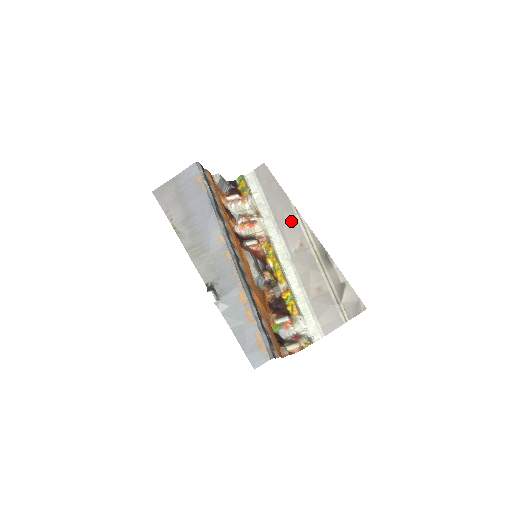
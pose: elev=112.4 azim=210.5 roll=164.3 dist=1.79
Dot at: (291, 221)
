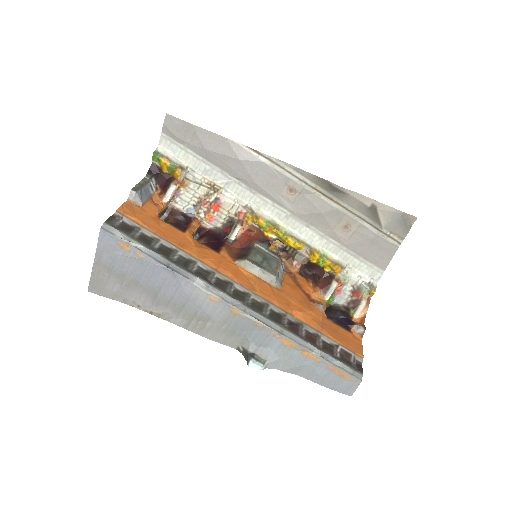
Dot at: (259, 170)
